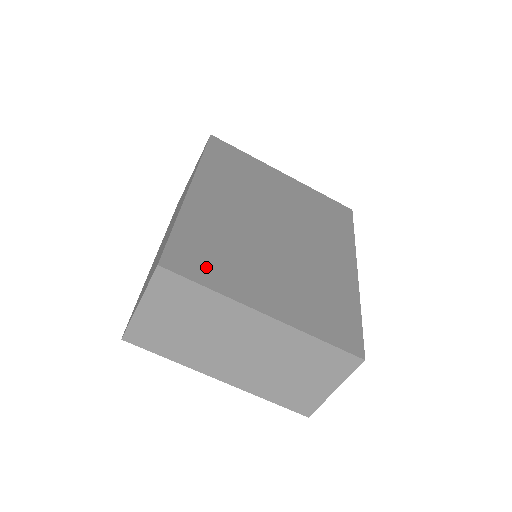
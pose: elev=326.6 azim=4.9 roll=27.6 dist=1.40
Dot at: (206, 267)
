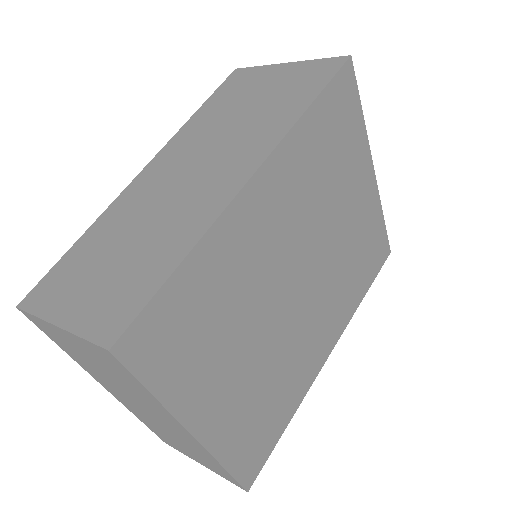
Dot at: (174, 354)
